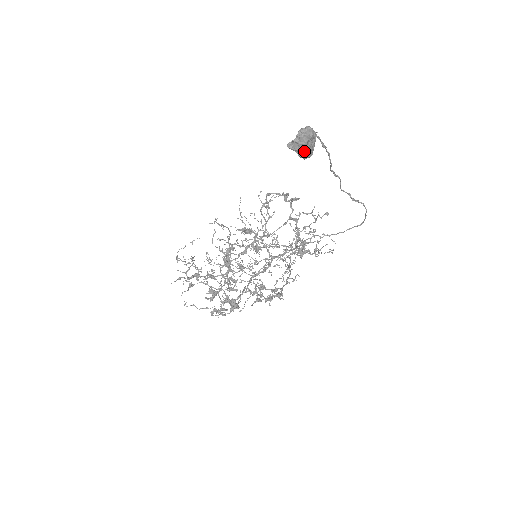
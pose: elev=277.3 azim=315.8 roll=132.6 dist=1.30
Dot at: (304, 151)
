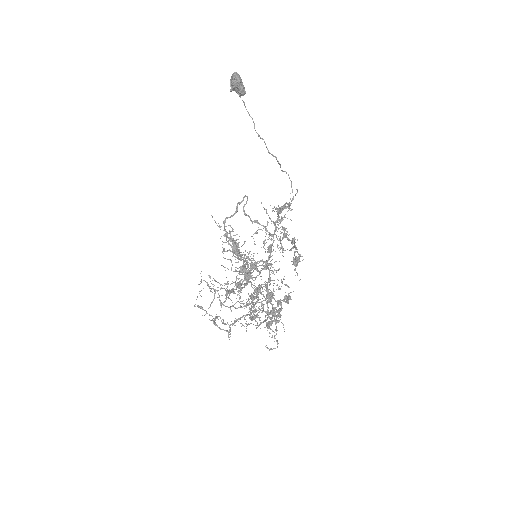
Dot at: (242, 83)
